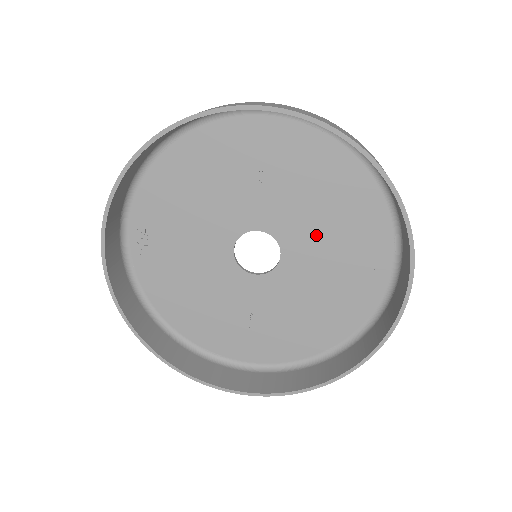
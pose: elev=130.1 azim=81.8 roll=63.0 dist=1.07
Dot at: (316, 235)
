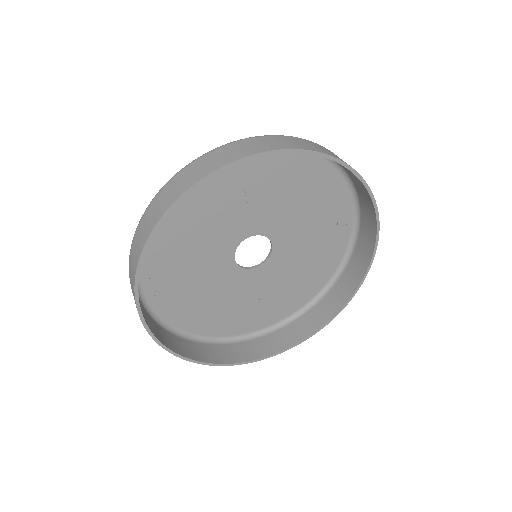
Dot at: (296, 221)
